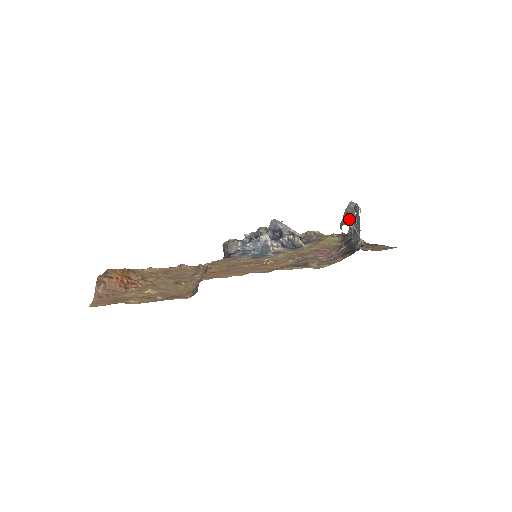
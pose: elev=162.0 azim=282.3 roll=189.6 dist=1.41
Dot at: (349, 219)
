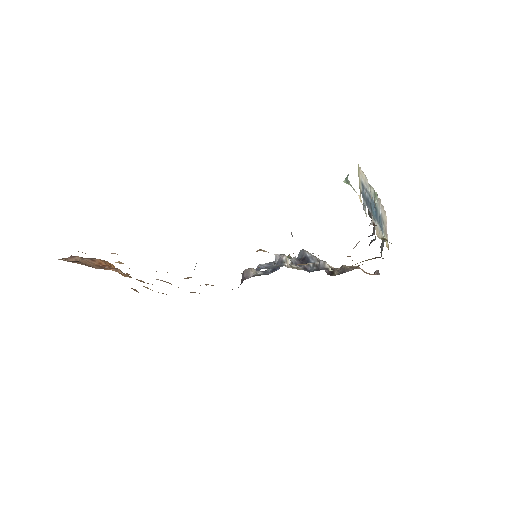
Dot at: occluded
